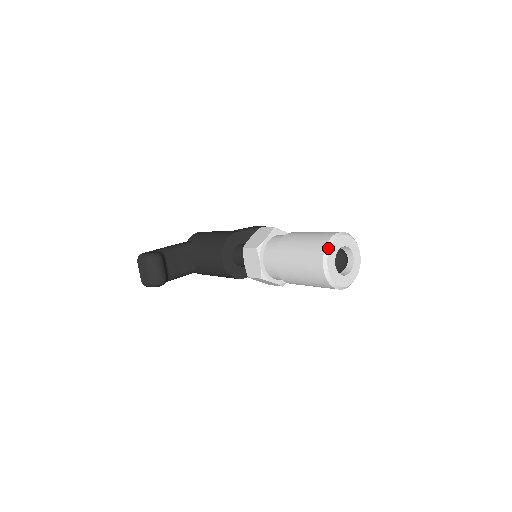
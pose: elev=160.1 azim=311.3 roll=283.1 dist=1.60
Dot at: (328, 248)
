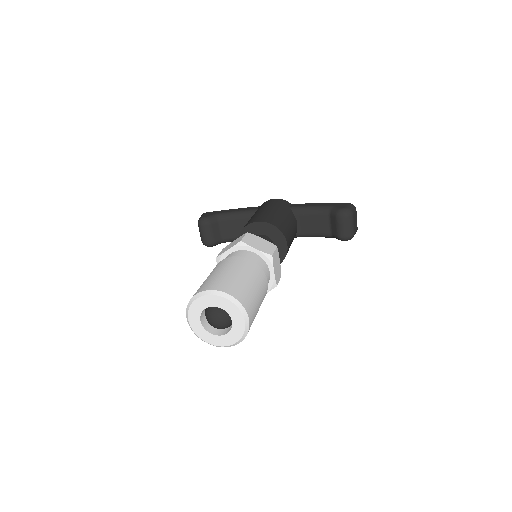
Dot at: (190, 303)
